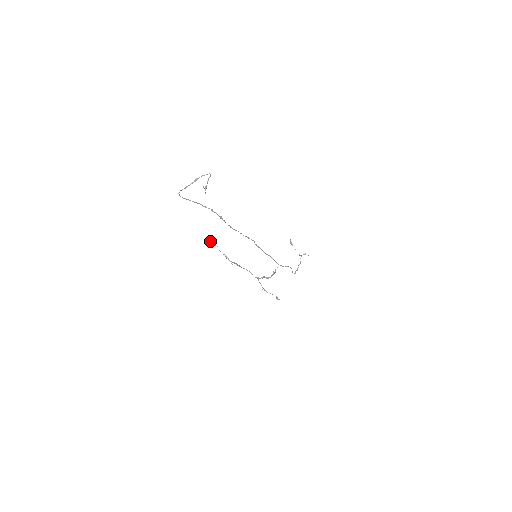
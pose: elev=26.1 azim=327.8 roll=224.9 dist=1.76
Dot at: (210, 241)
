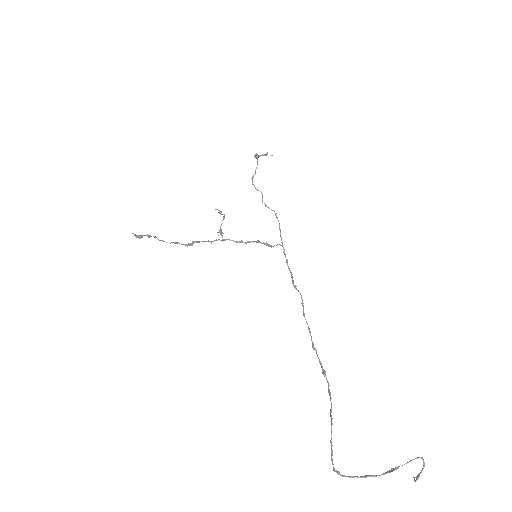
Dot at: (140, 238)
